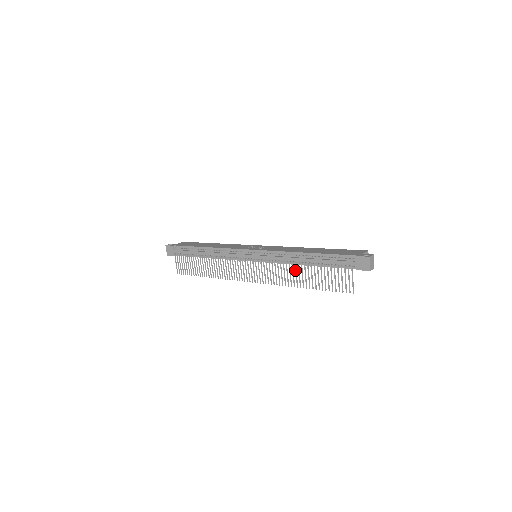
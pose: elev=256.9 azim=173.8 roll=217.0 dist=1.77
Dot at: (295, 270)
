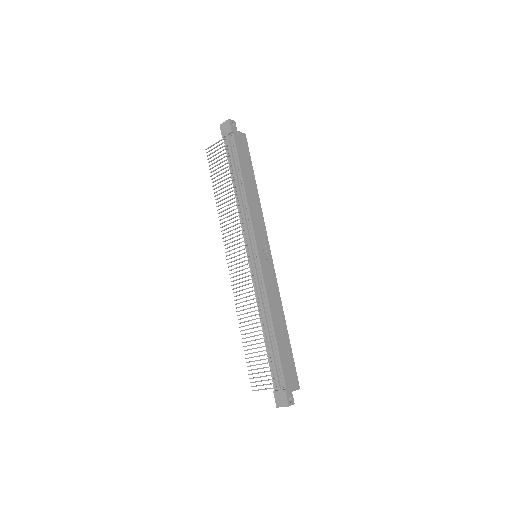
Dot at: (253, 319)
